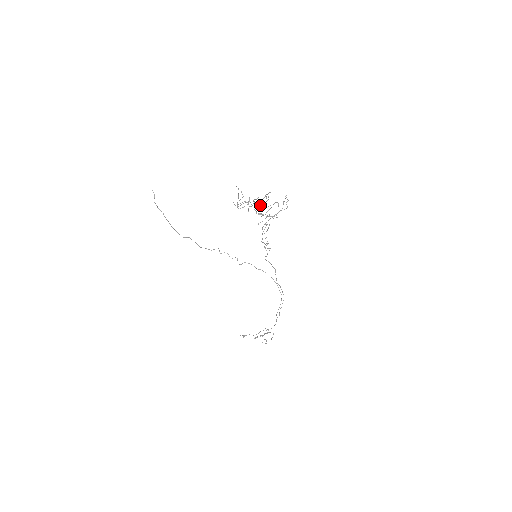
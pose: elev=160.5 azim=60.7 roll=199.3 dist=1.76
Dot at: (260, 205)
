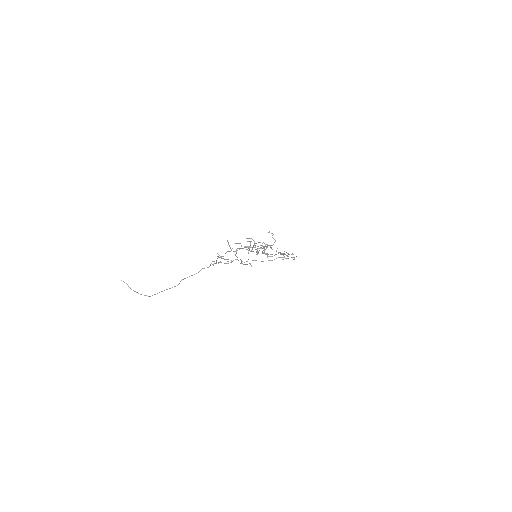
Dot at: (243, 248)
